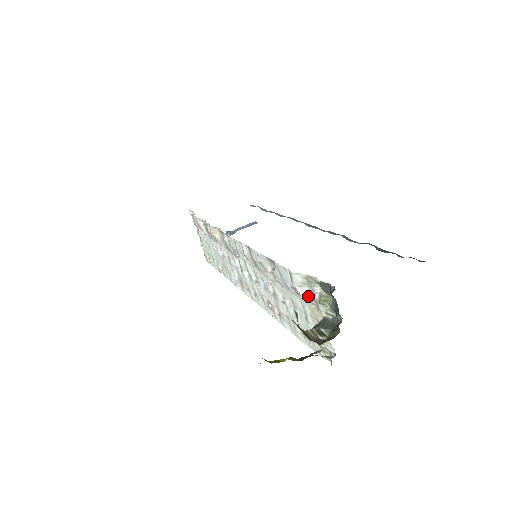
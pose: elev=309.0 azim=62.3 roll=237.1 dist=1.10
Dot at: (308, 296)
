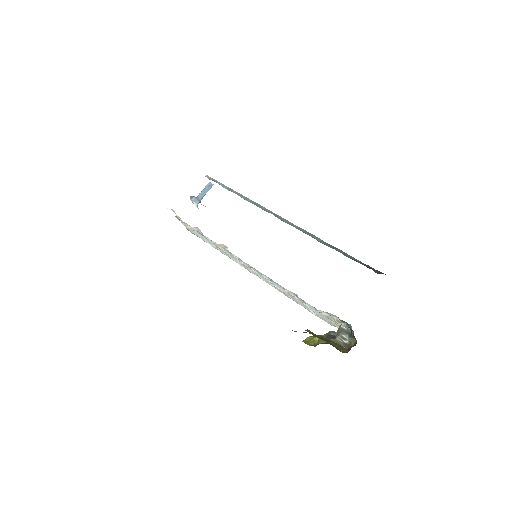
Dot at: (327, 316)
